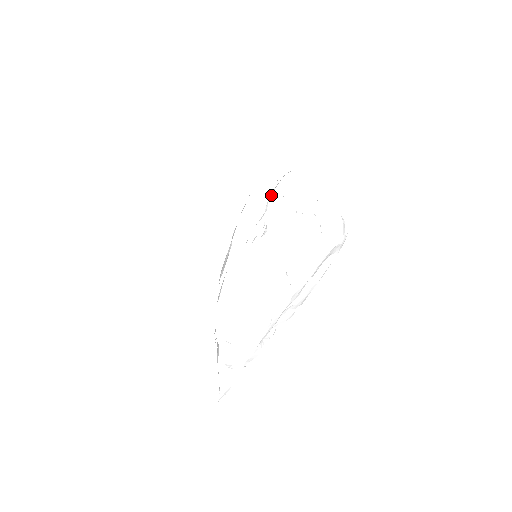
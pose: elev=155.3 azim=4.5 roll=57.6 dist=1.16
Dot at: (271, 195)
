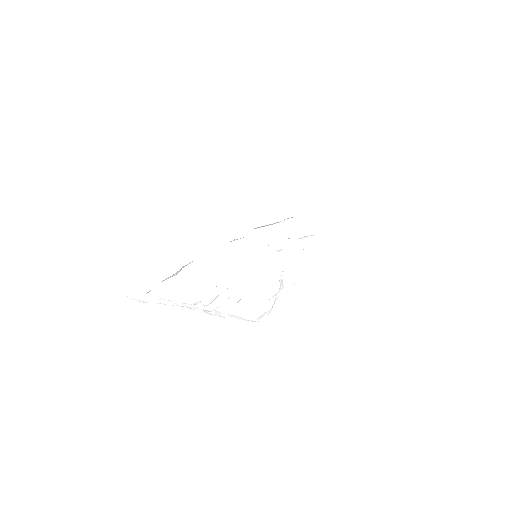
Dot at: occluded
